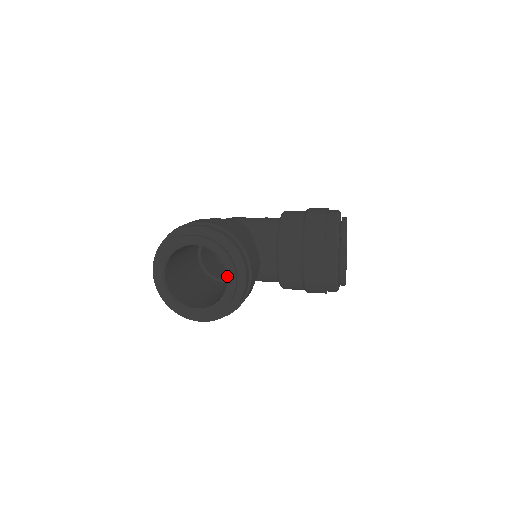
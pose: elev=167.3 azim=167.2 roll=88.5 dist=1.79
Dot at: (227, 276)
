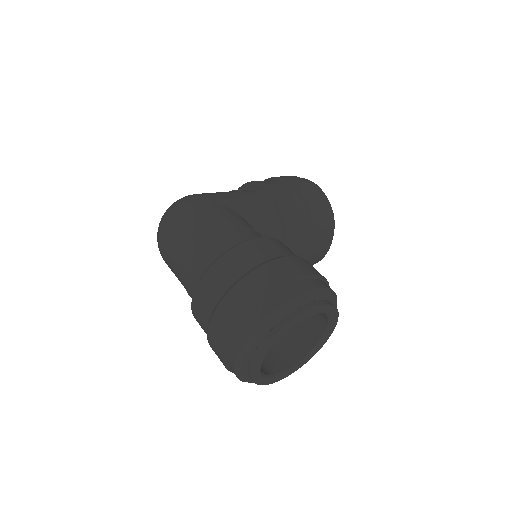
Dot at: (326, 332)
